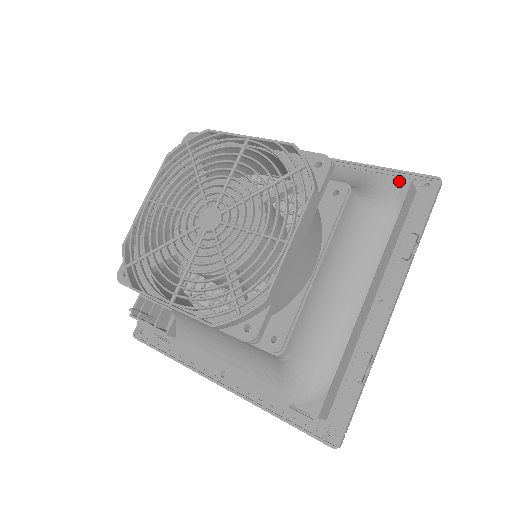
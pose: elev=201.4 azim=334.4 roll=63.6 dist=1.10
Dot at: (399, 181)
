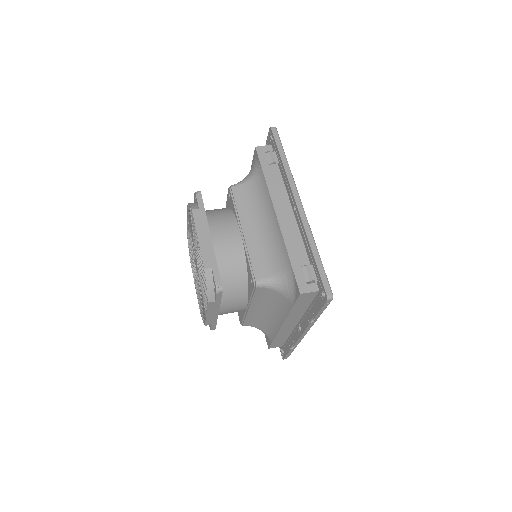
Dot at: (297, 287)
